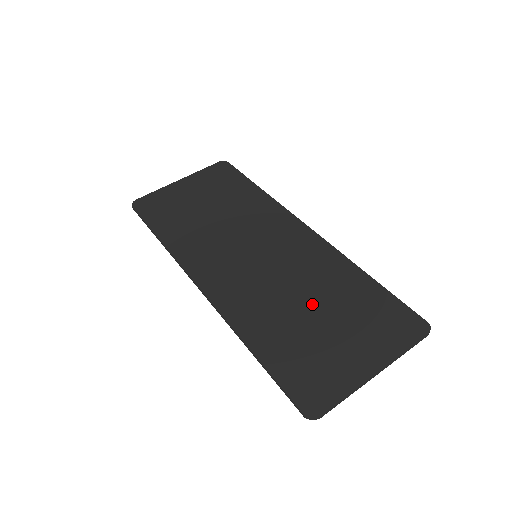
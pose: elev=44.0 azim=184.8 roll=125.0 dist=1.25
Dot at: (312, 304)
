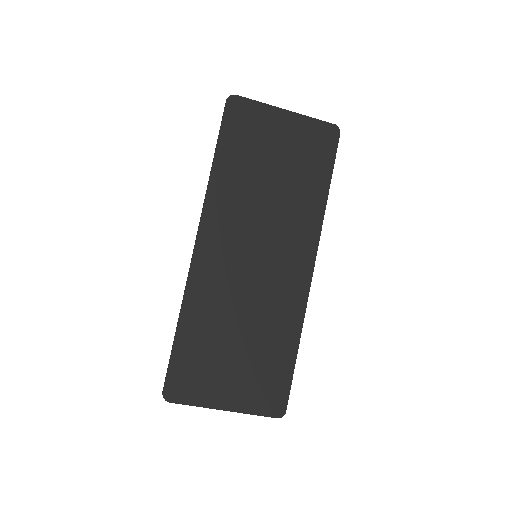
Dot at: (244, 333)
